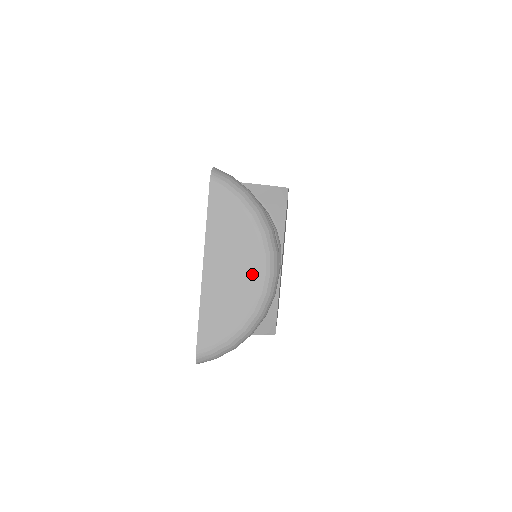
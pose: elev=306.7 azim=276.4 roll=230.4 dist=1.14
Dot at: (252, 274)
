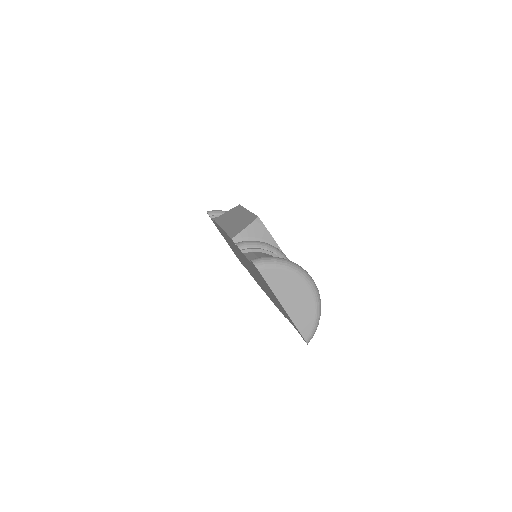
Dot at: (305, 292)
